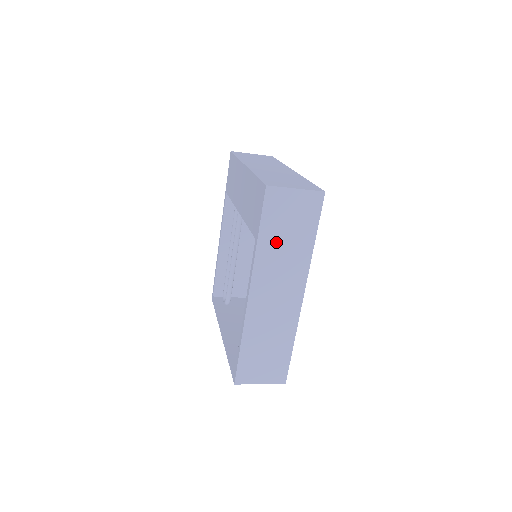
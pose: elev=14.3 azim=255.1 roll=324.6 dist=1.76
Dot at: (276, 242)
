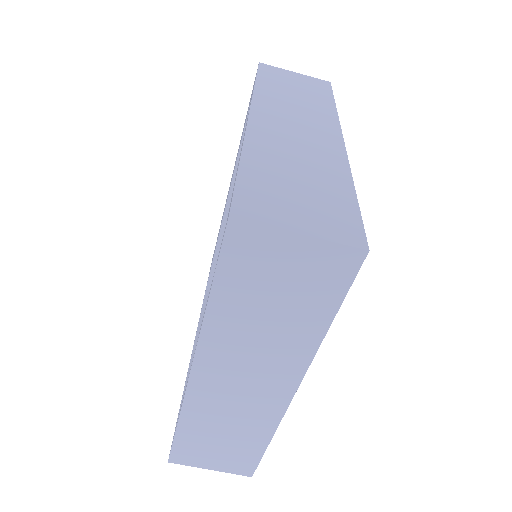
Dot at: (281, 92)
